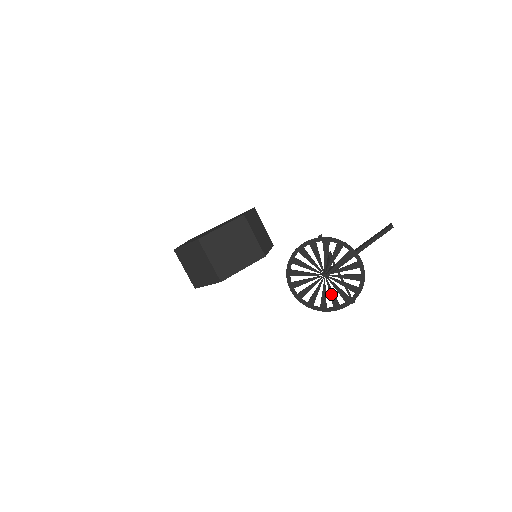
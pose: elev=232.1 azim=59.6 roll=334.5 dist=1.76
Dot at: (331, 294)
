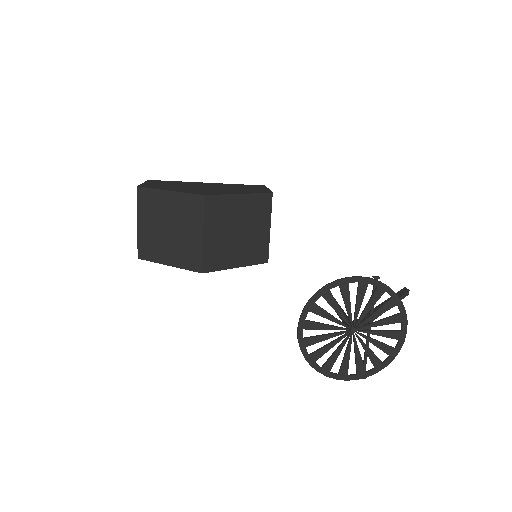
Dot at: (346, 357)
